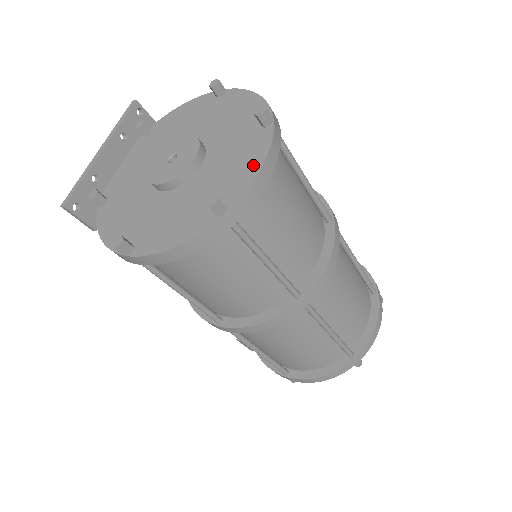
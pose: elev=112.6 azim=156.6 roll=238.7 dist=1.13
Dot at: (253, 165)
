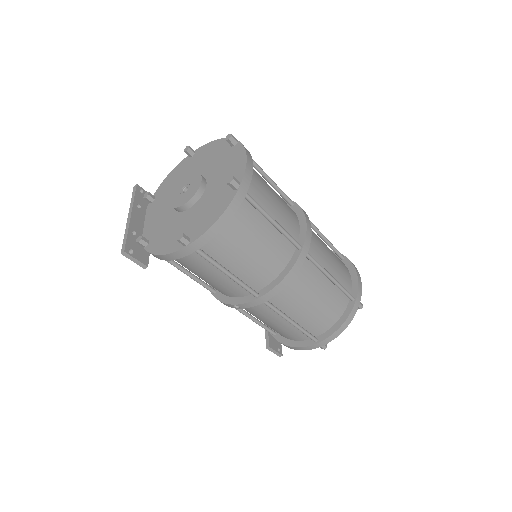
Dot at: (241, 160)
